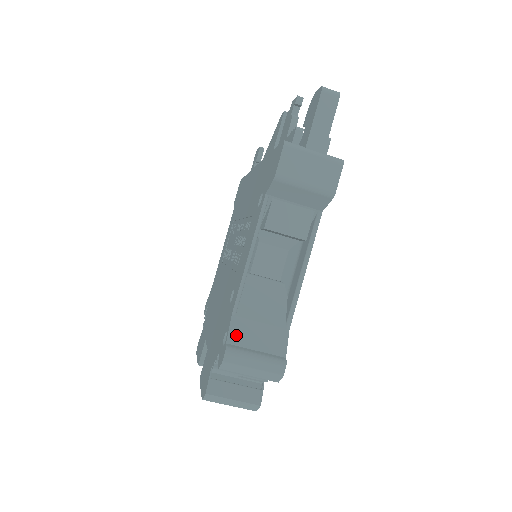
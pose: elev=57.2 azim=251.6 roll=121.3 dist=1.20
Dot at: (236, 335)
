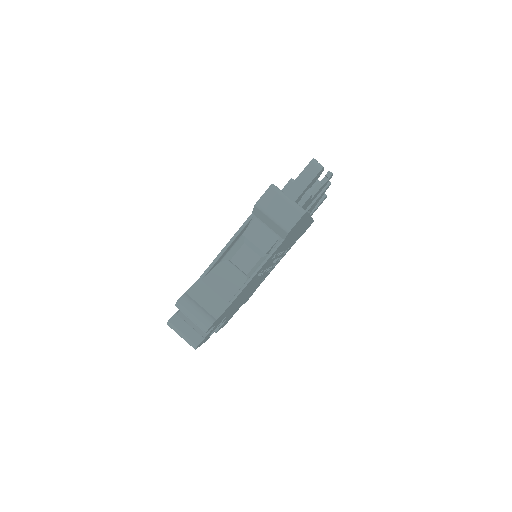
Dot at: (194, 291)
